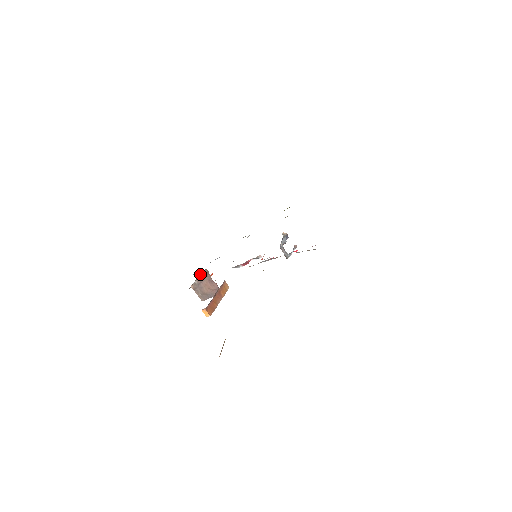
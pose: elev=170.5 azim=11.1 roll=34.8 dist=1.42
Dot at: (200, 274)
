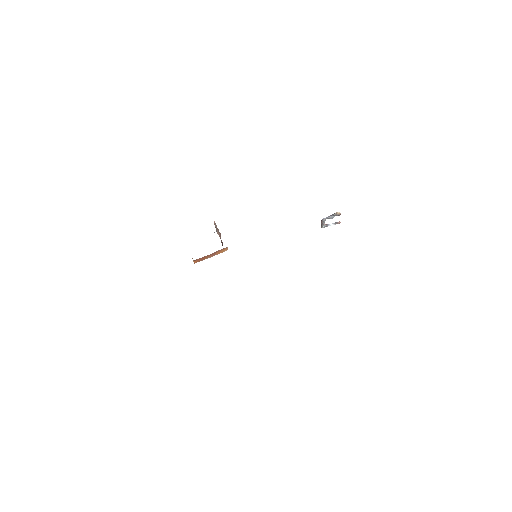
Dot at: occluded
